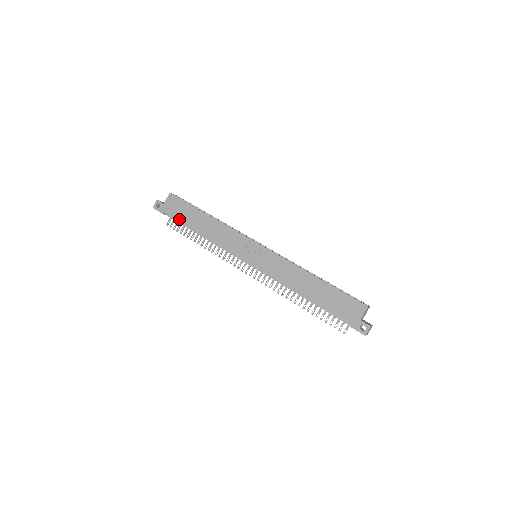
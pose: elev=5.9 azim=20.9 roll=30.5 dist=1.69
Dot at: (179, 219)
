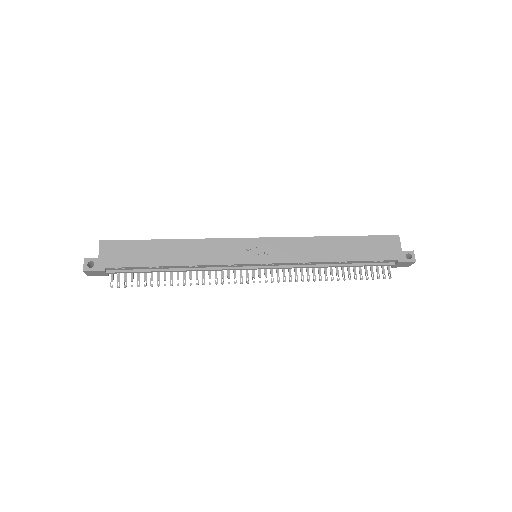
Dot at: (134, 264)
